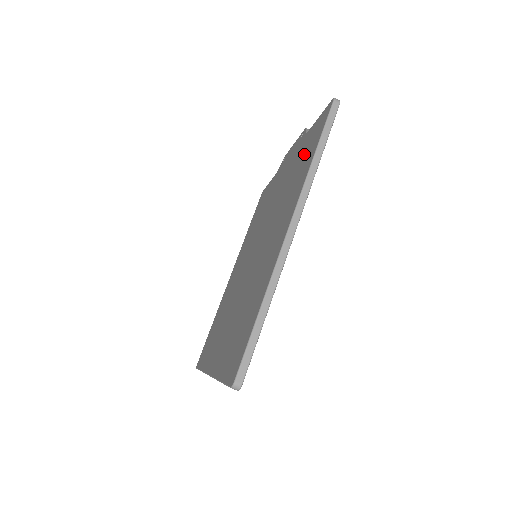
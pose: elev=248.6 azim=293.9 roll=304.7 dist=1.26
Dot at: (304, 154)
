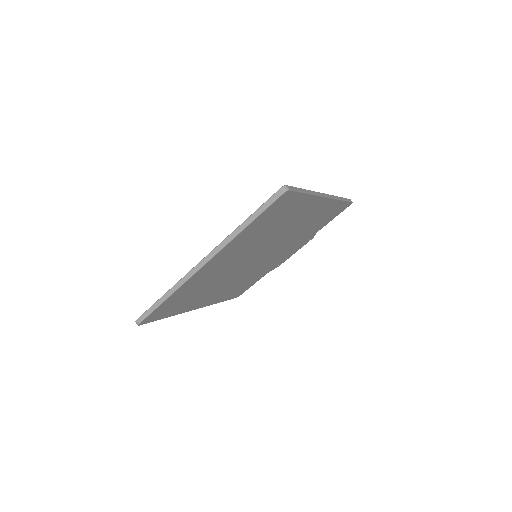
Dot at: occluded
